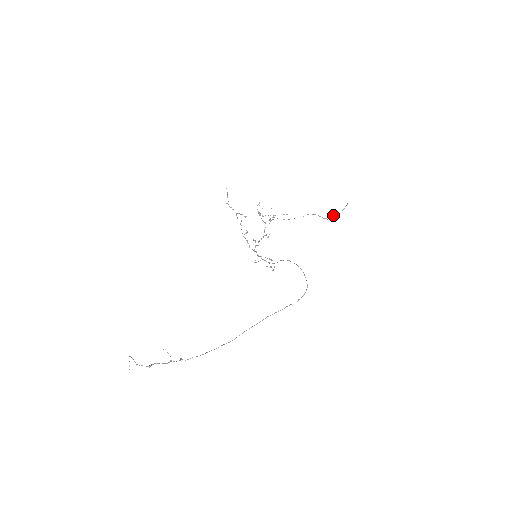
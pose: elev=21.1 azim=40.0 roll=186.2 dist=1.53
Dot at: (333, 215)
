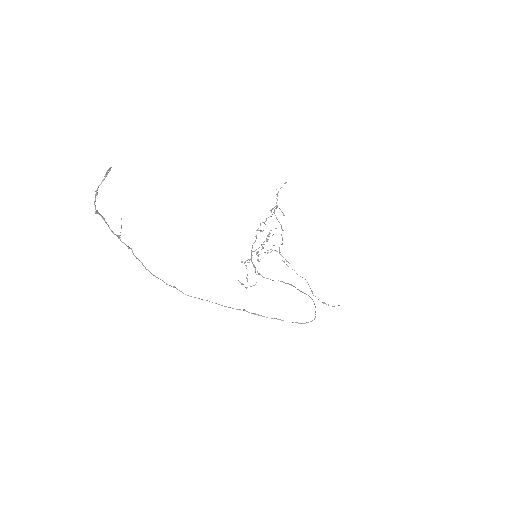
Dot at: occluded
